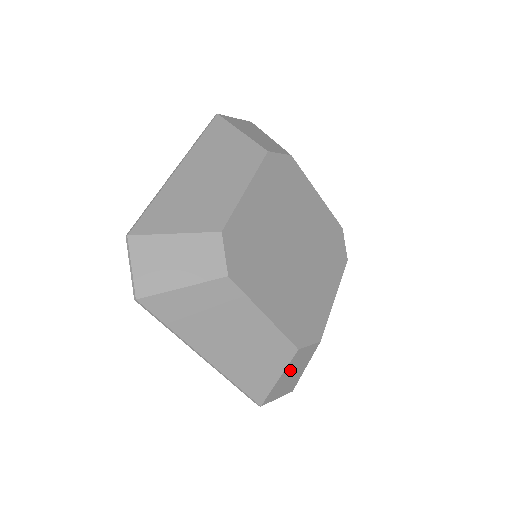
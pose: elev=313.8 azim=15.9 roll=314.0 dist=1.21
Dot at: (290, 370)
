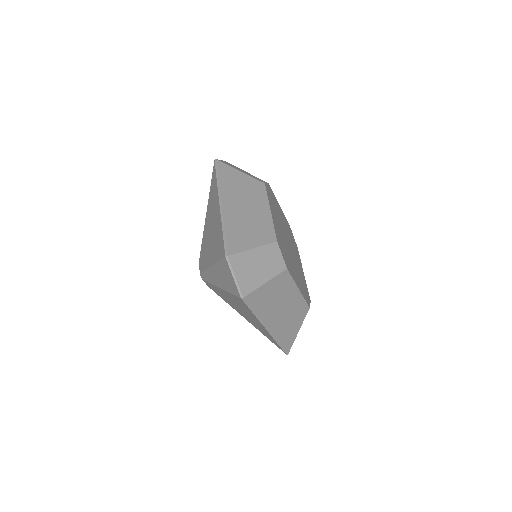
Dot at: occluded
